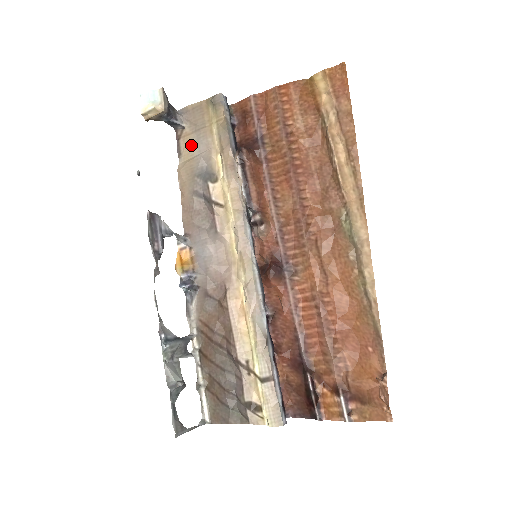
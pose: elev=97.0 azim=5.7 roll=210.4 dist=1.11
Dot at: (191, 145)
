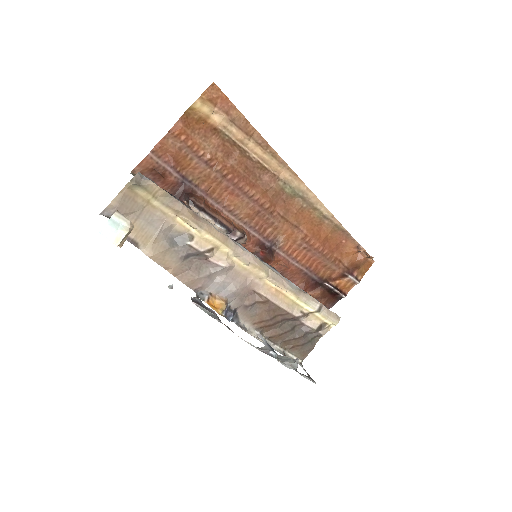
Dot at: (143, 230)
